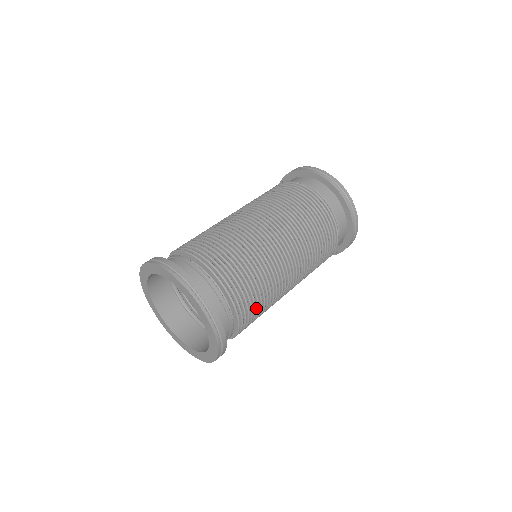
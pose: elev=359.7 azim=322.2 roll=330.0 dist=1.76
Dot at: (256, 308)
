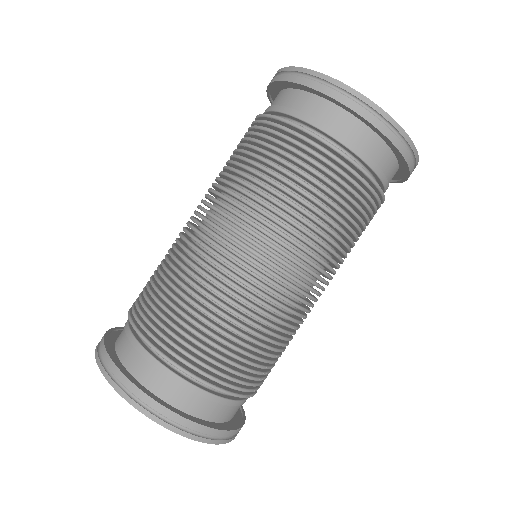
Dot at: occluded
